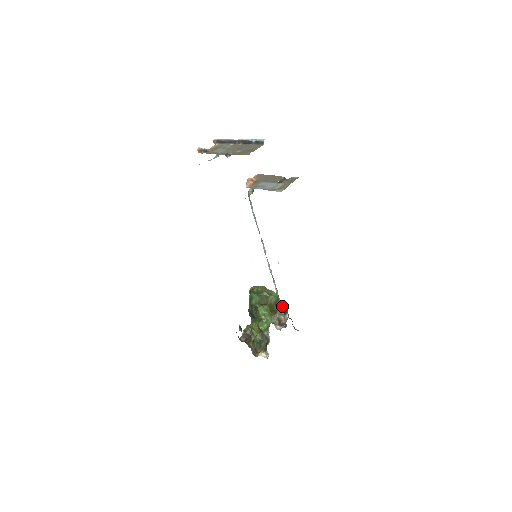
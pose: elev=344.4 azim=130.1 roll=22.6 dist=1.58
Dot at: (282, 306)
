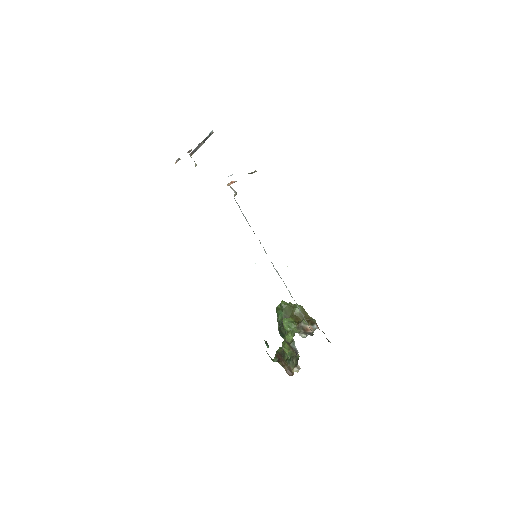
Dot at: (309, 318)
